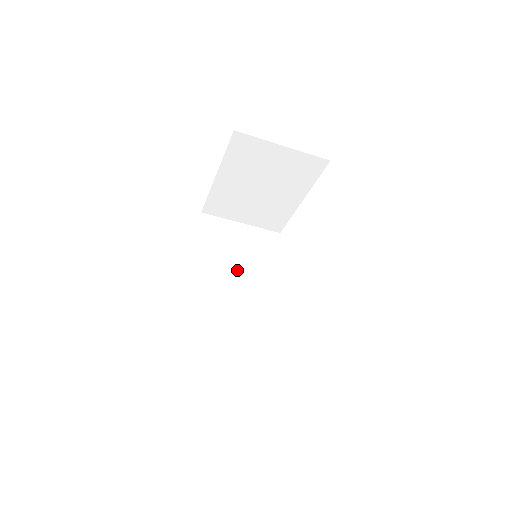
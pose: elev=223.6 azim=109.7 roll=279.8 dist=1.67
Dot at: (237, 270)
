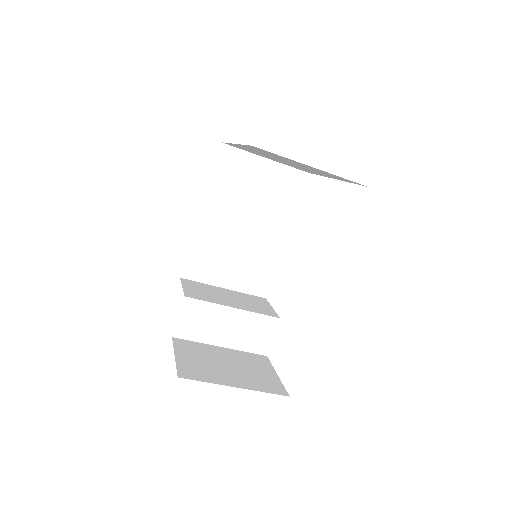
Dot at: (247, 219)
